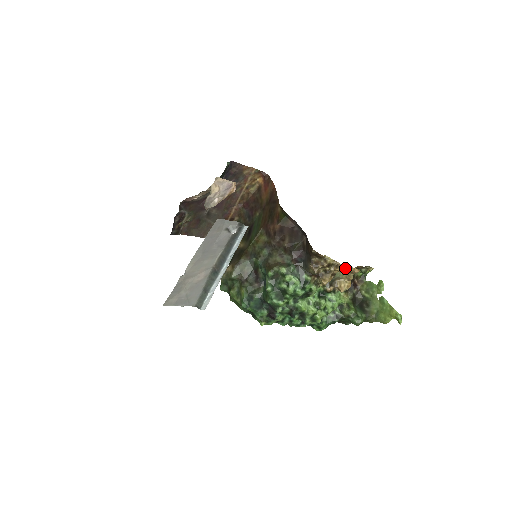
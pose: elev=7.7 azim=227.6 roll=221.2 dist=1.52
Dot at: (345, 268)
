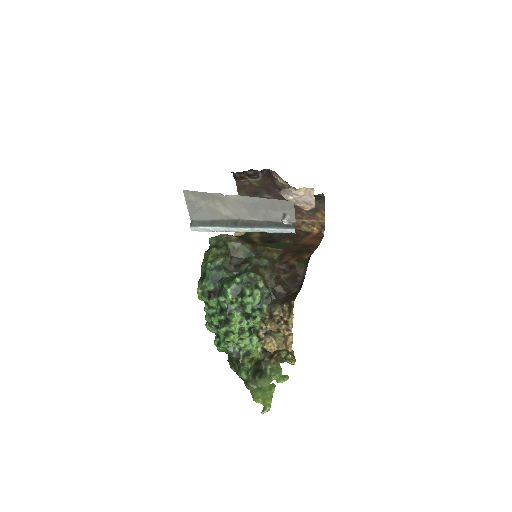
Dot at: (289, 338)
